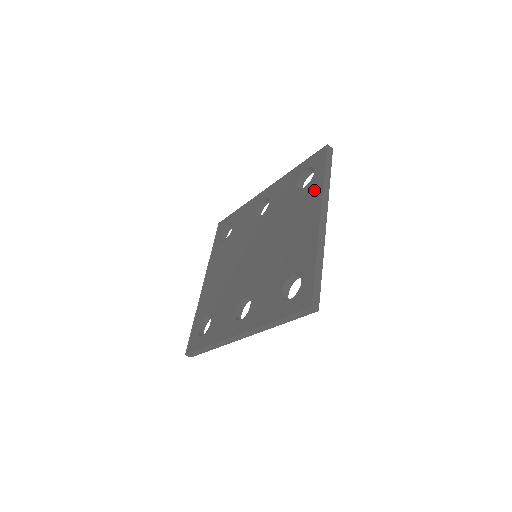
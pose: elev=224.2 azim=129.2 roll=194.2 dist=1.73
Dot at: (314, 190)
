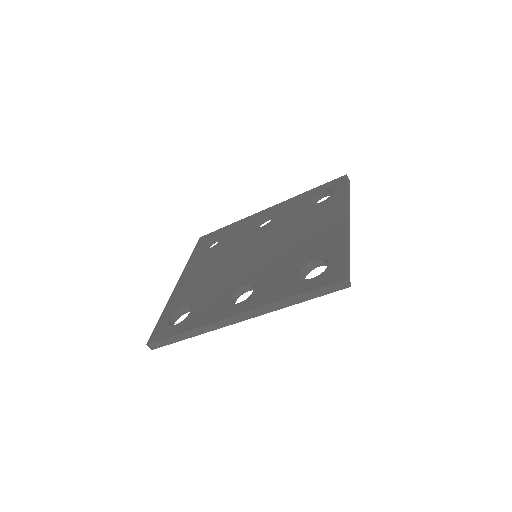
Dot at: (335, 202)
